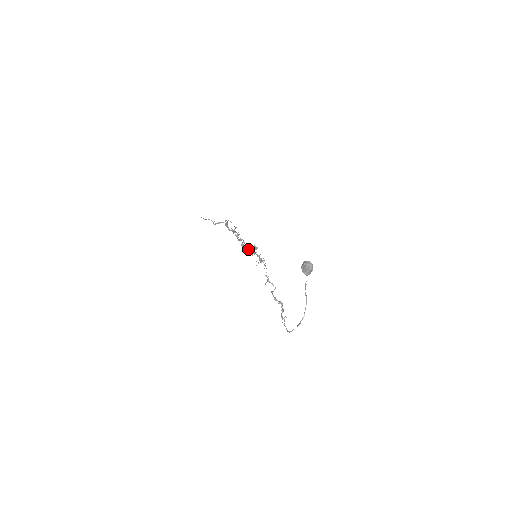
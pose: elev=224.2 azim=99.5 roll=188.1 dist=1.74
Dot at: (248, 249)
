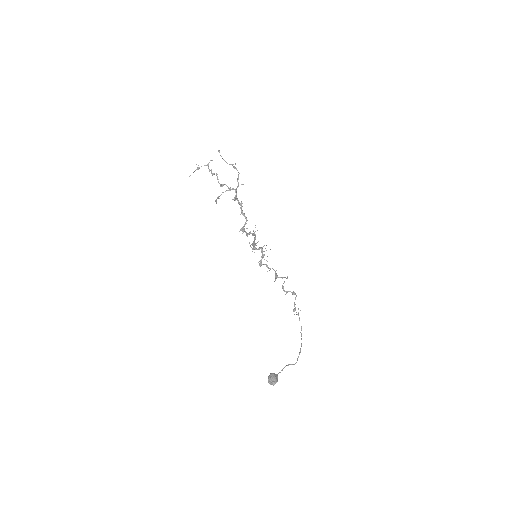
Dot at: (249, 234)
